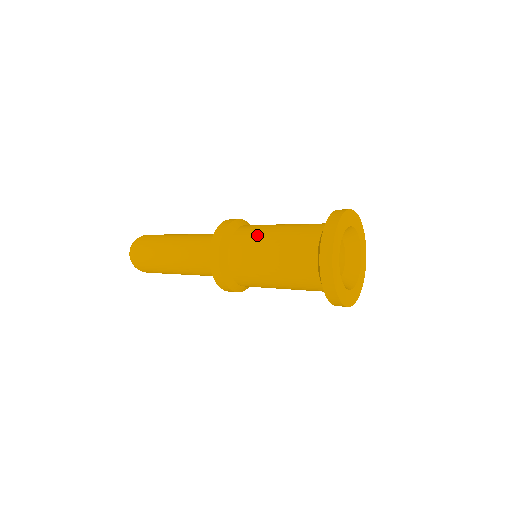
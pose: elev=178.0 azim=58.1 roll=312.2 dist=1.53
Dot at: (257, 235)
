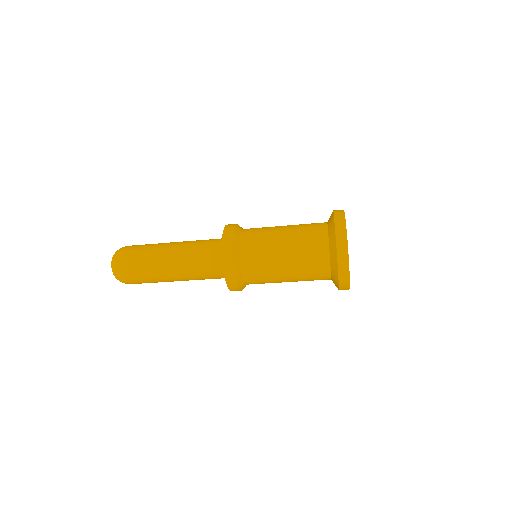
Dot at: (266, 237)
